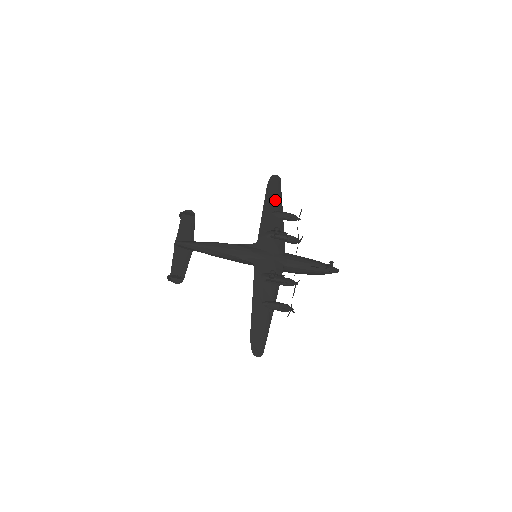
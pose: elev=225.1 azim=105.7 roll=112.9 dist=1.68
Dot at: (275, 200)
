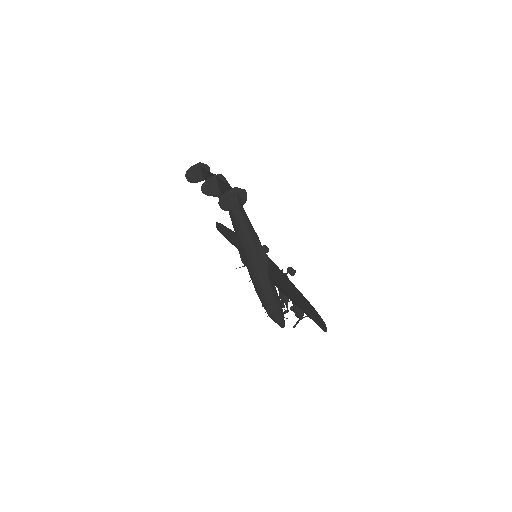
Dot at: occluded
